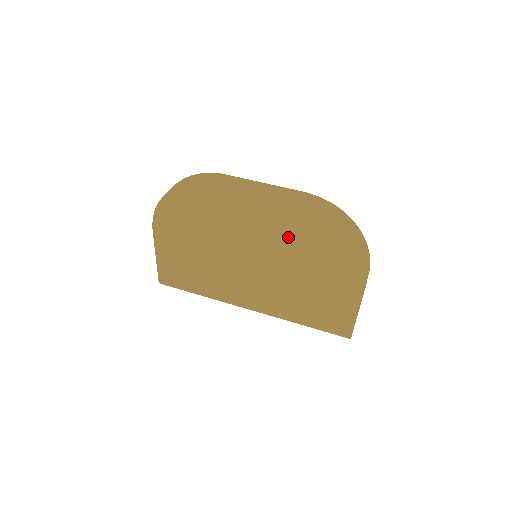
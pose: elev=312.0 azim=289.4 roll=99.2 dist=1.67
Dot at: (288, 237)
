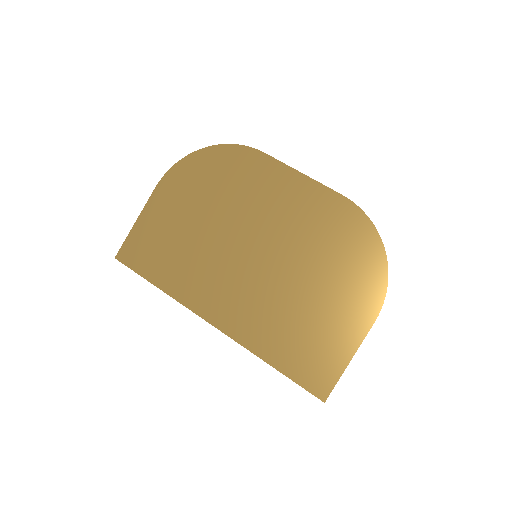
Dot at: (311, 233)
